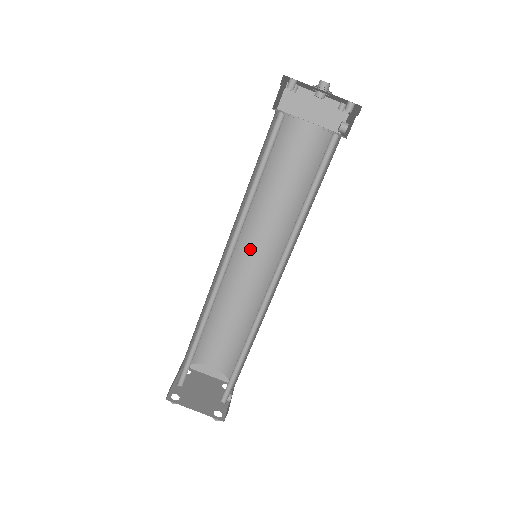
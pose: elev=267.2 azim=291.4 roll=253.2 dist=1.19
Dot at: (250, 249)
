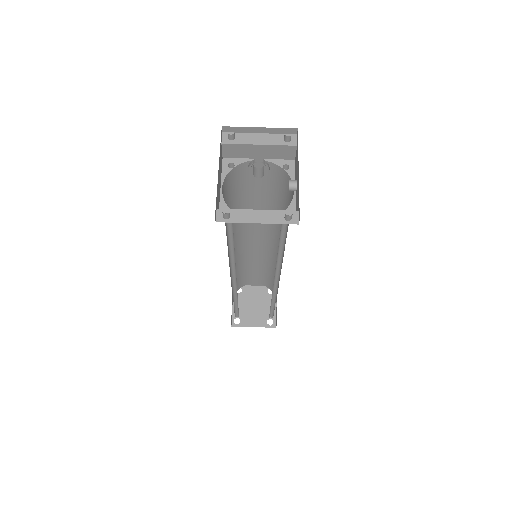
Dot at: (250, 235)
